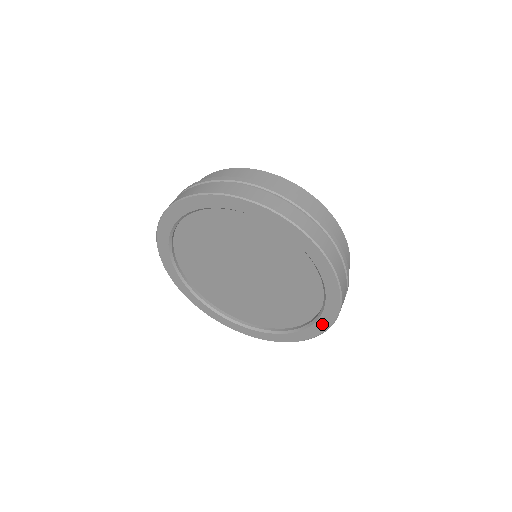
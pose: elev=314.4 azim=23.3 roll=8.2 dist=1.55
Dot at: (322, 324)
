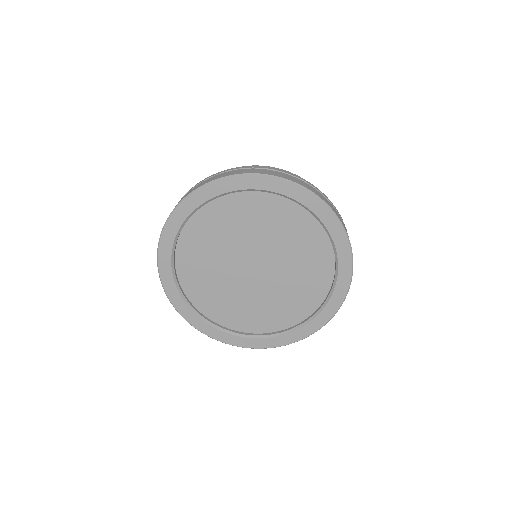
Dot at: (314, 325)
